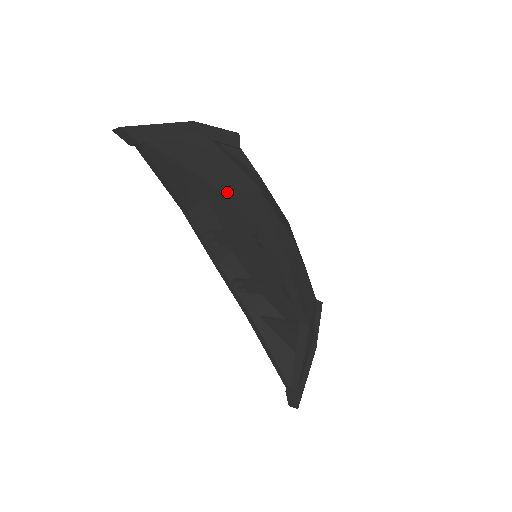
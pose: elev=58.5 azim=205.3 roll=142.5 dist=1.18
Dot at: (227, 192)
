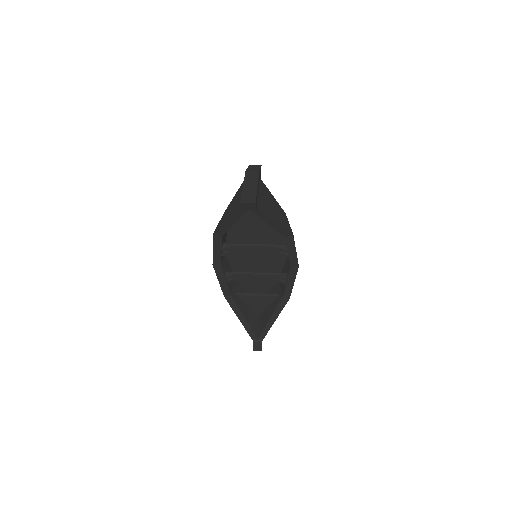
Dot at: (288, 229)
